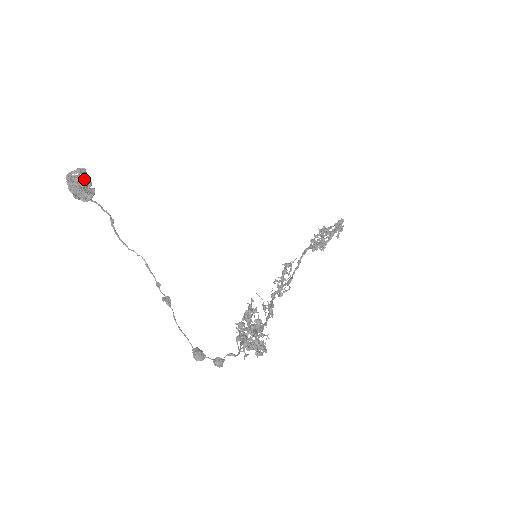
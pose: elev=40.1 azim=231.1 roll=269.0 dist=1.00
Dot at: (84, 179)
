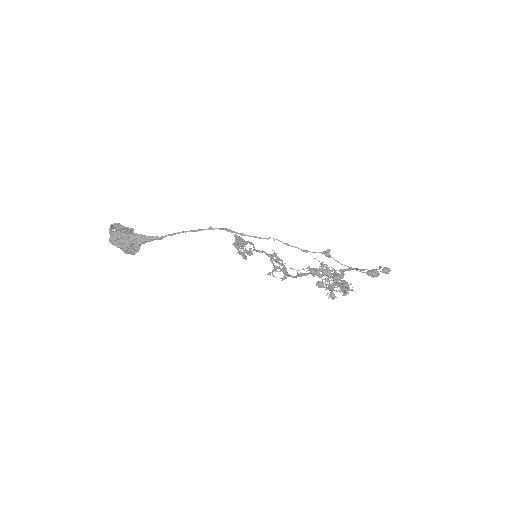
Dot at: (131, 229)
